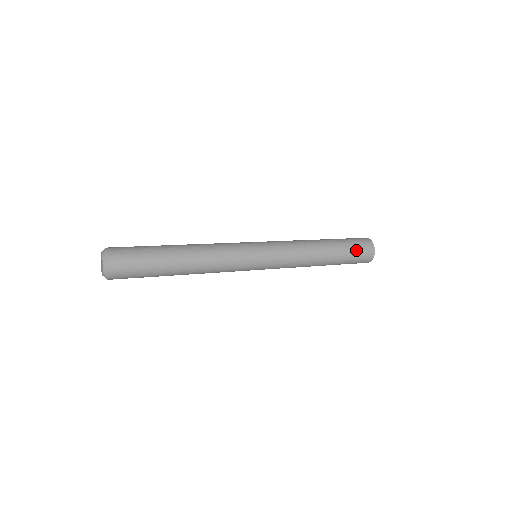
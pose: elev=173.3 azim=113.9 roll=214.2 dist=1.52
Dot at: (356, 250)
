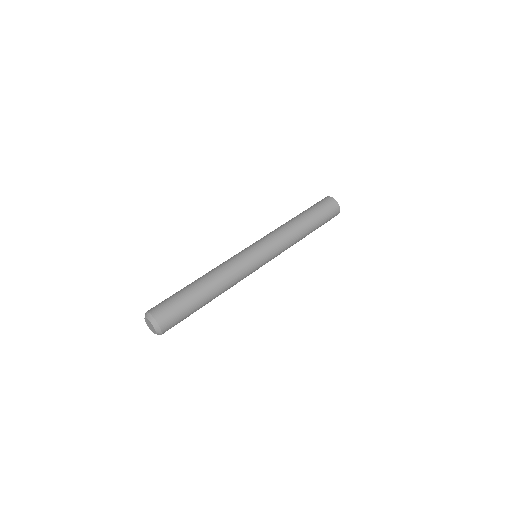
Dot at: (327, 217)
